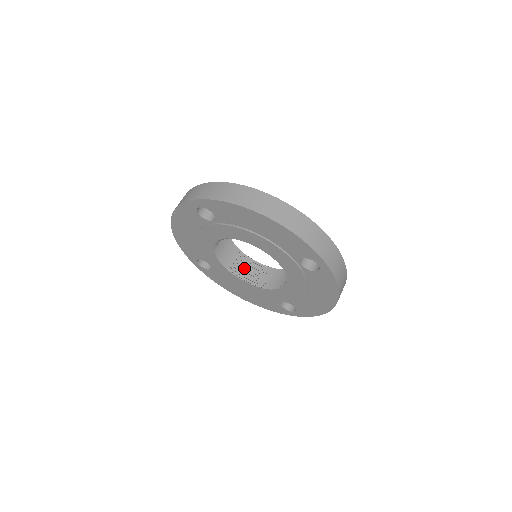
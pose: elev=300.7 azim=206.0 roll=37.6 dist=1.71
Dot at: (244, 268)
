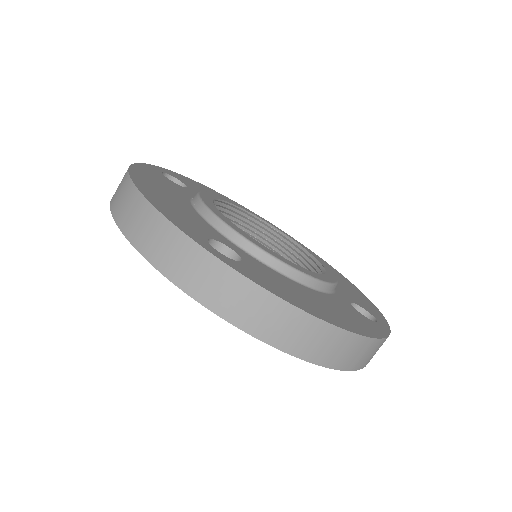
Dot at: occluded
